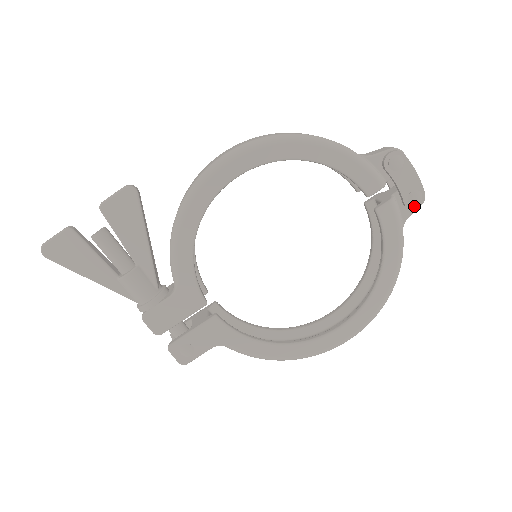
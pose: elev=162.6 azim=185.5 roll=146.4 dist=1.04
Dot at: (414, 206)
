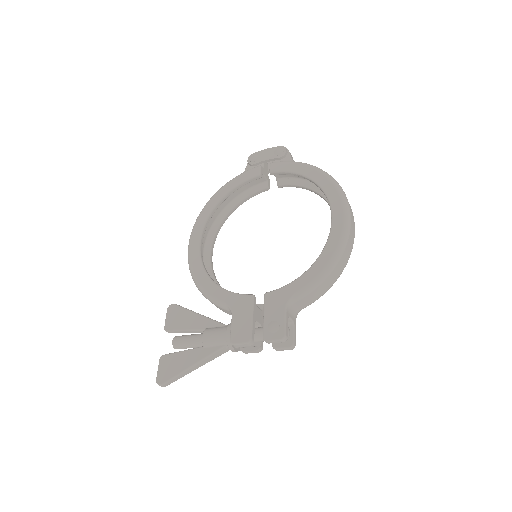
Dot at: (284, 153)
